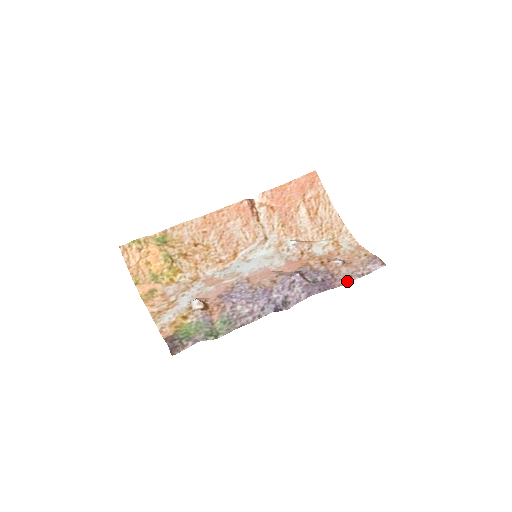
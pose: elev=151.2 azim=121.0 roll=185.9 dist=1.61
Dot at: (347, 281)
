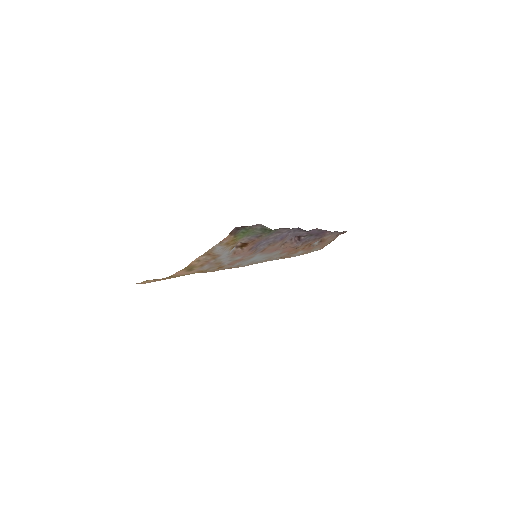
Dot at: (332, 232)
